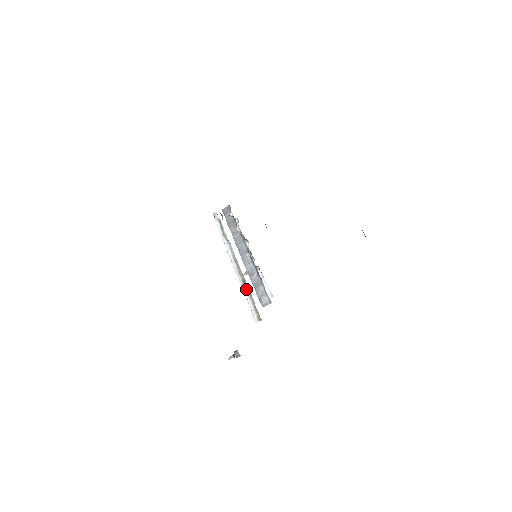
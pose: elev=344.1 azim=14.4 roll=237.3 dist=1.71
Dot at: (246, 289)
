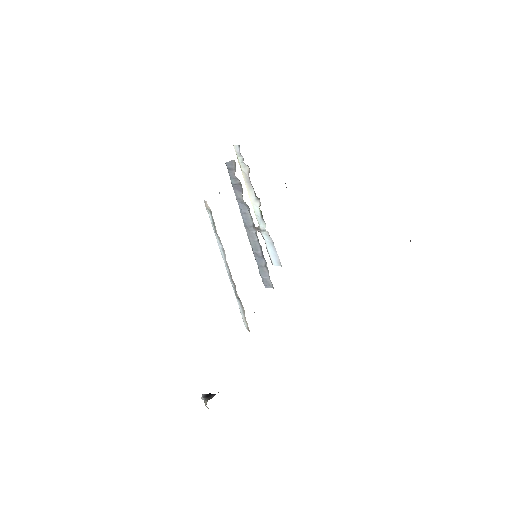
Dot at: (238, 298)
